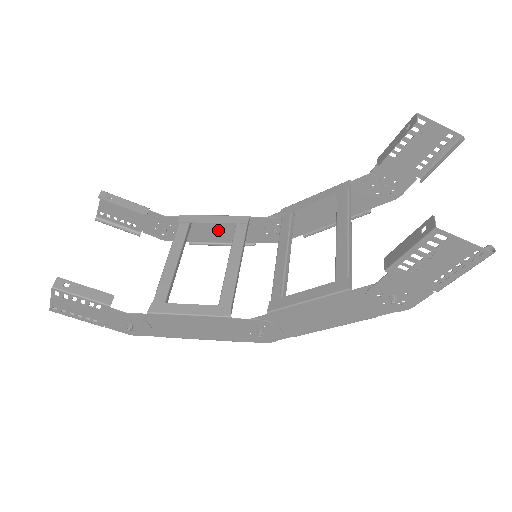
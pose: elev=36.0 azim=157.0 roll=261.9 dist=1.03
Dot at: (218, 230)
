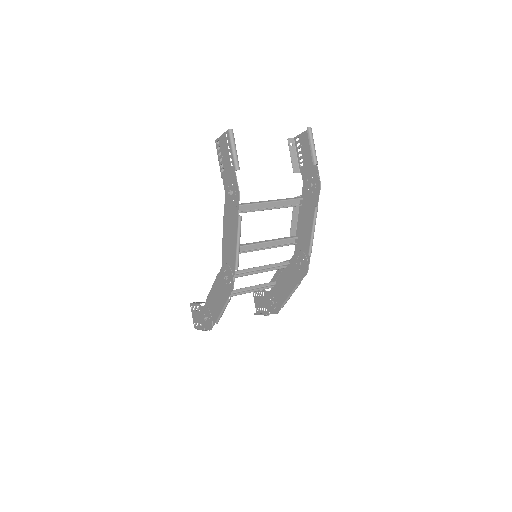
Dot at: (286, 285)
